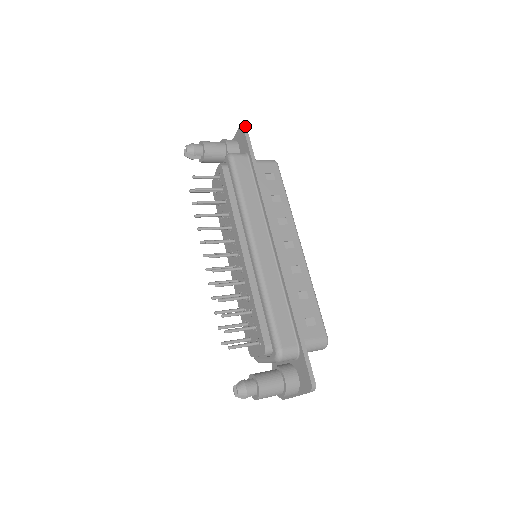
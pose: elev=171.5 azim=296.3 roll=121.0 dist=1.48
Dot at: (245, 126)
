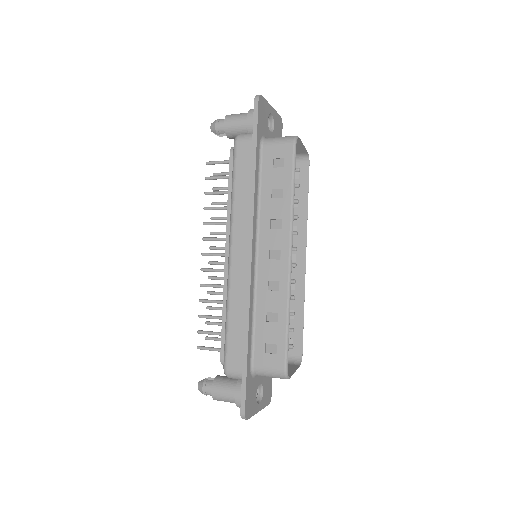
Dot at: (258, 97)
